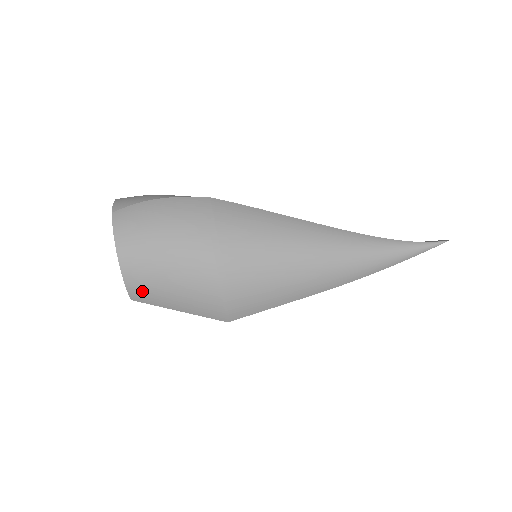
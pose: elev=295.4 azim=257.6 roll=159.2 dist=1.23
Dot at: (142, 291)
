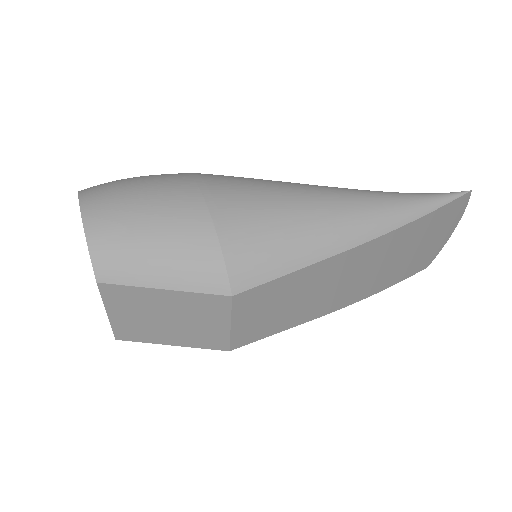
Dot at: (112, 261)
